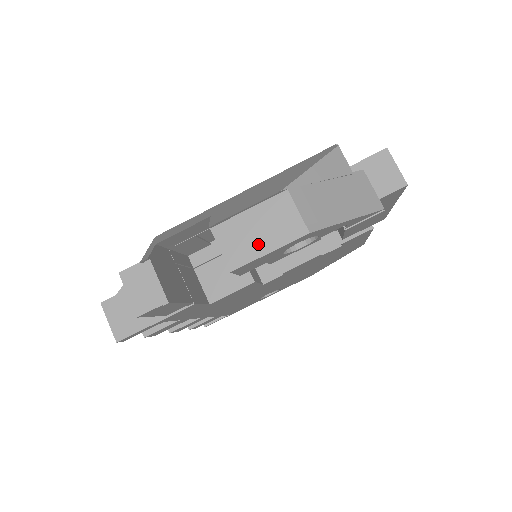
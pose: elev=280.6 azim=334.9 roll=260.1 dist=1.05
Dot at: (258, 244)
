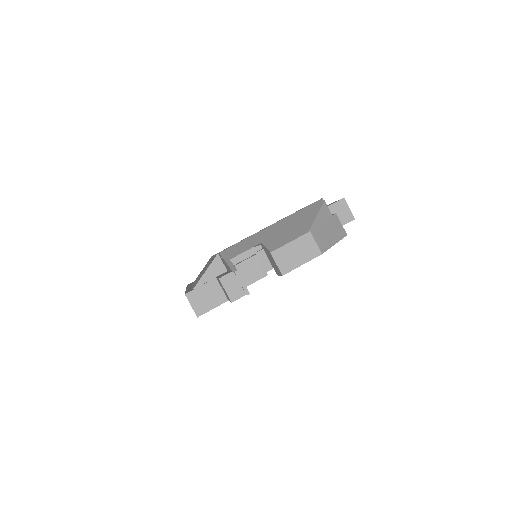
Dot at: (296, 260)
